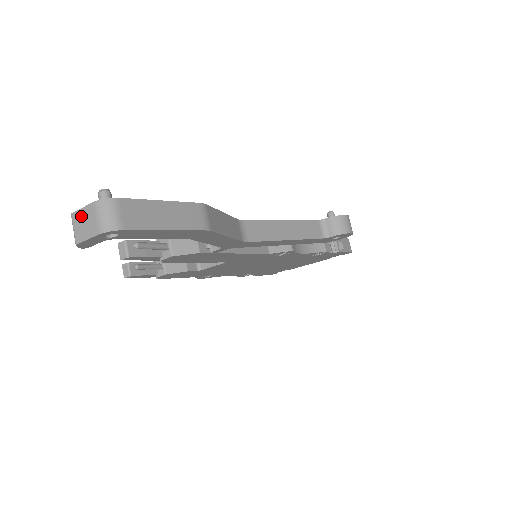
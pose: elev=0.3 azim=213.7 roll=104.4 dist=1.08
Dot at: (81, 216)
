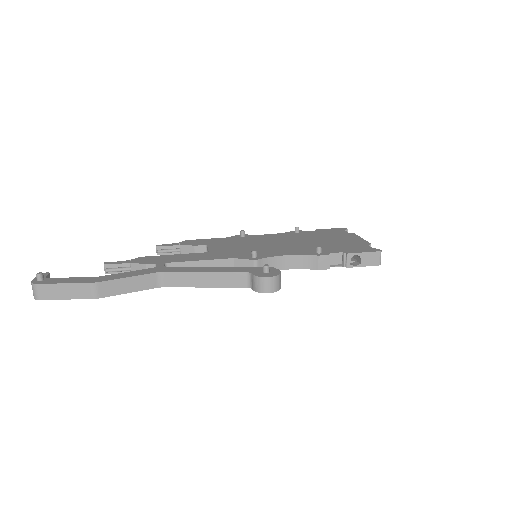
Dot at: occluded
